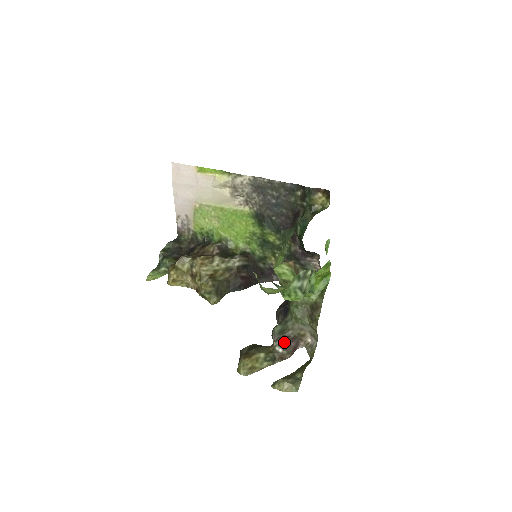
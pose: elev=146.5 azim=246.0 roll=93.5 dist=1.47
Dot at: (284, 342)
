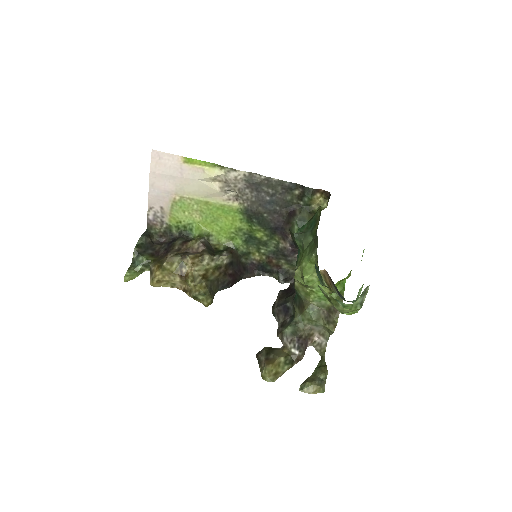
Dot at: (299, 344)
